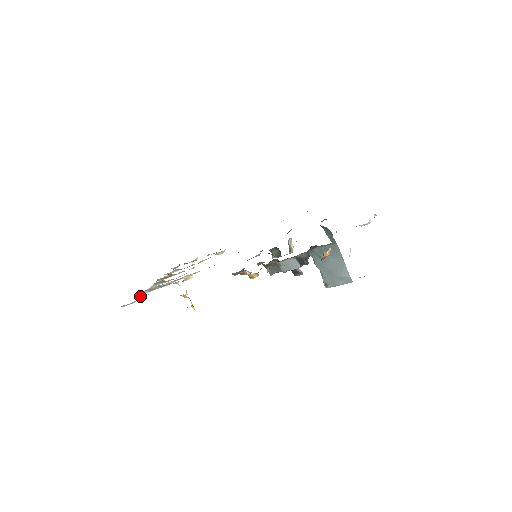
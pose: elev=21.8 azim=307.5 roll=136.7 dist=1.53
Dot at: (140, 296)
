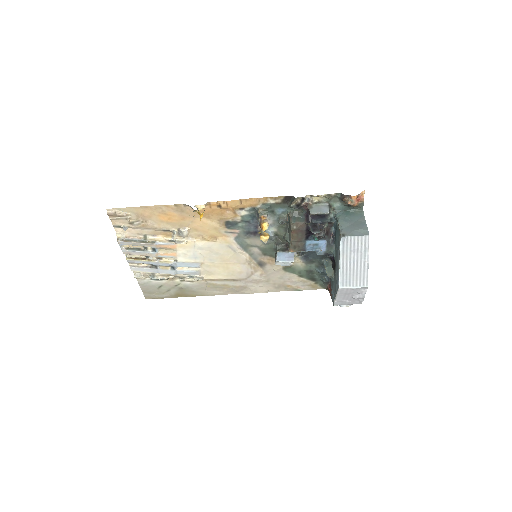
Dot at: (124, 226)
